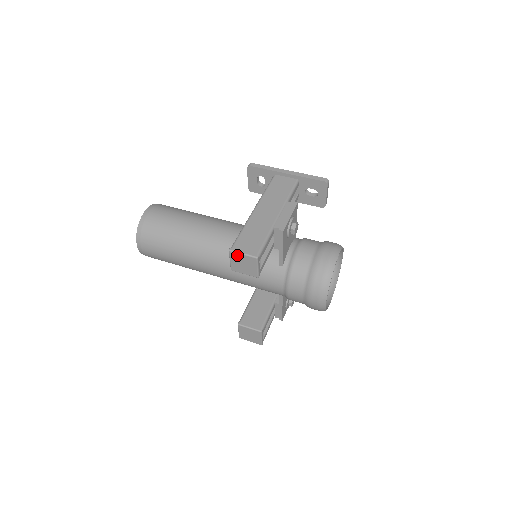
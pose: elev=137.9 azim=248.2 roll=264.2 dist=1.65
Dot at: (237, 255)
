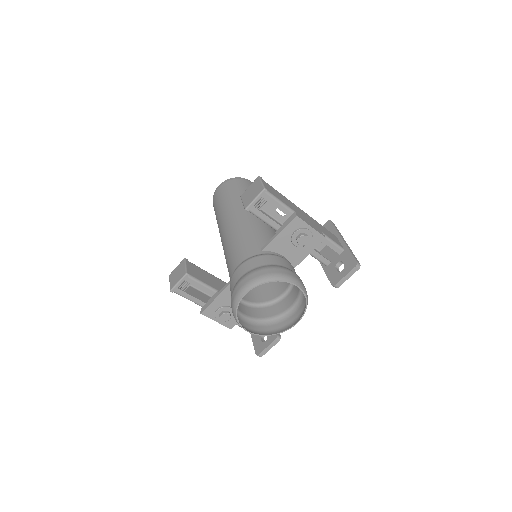
Dot at: (258, 182)
